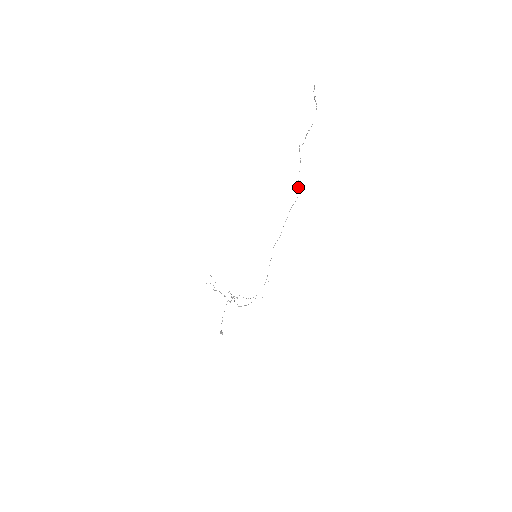
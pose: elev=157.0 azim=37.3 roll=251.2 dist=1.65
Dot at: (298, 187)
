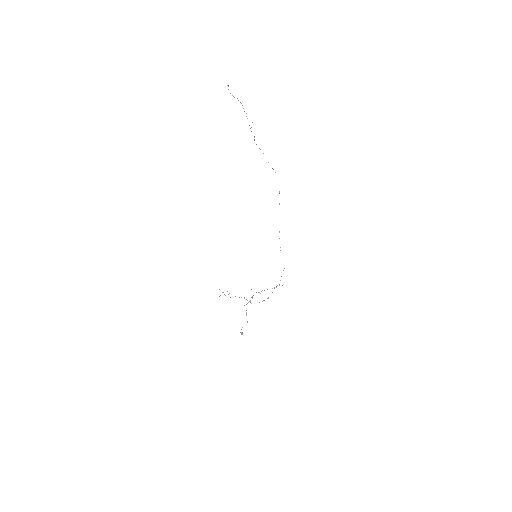
Dot at: occluded
